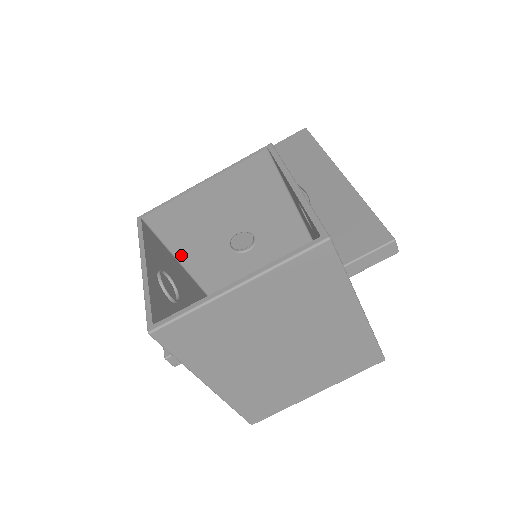
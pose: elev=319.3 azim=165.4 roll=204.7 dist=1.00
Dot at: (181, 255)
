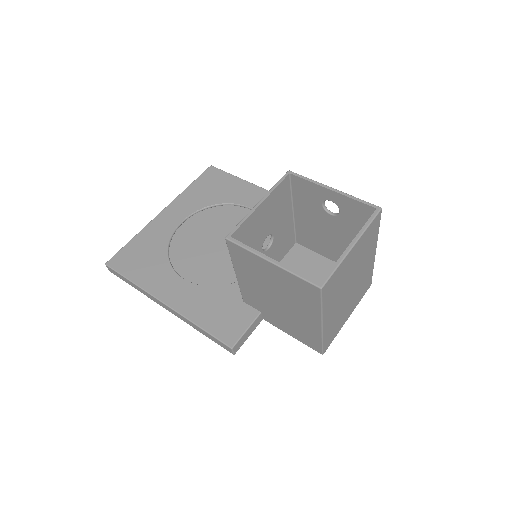
Dot at: occluded
